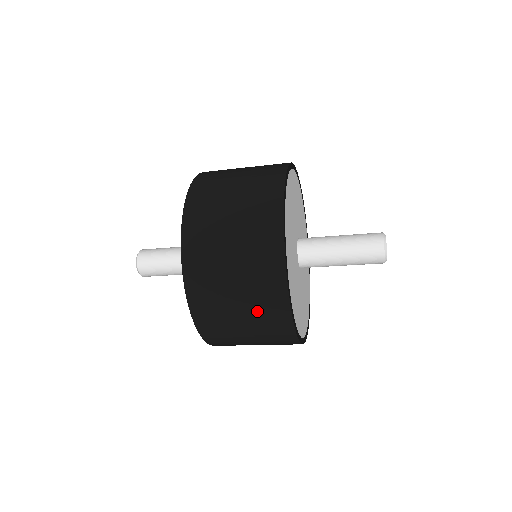
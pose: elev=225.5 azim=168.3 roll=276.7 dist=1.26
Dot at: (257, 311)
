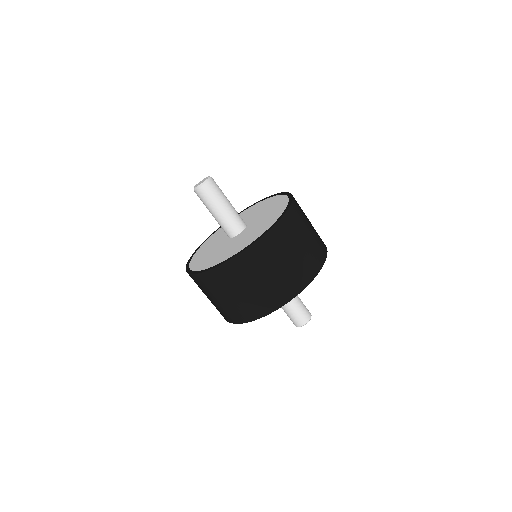
Dot at: (216, 306)
